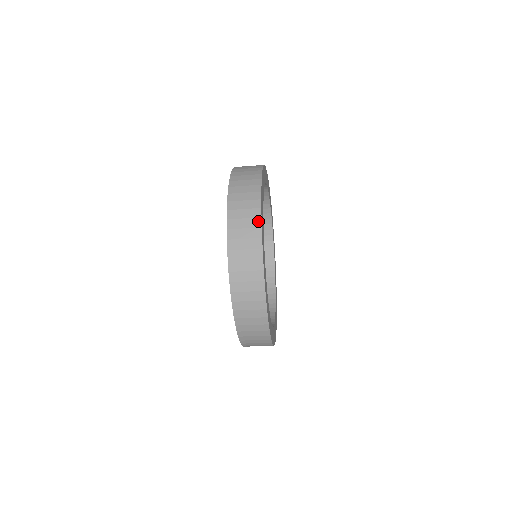
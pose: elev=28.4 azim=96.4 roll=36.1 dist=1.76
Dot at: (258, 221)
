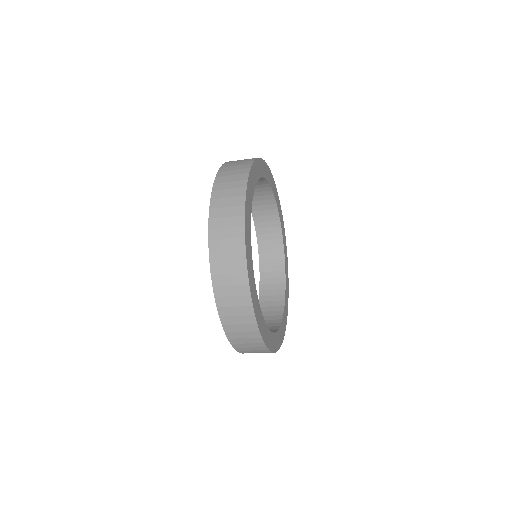
Dot at: (249, 165)
